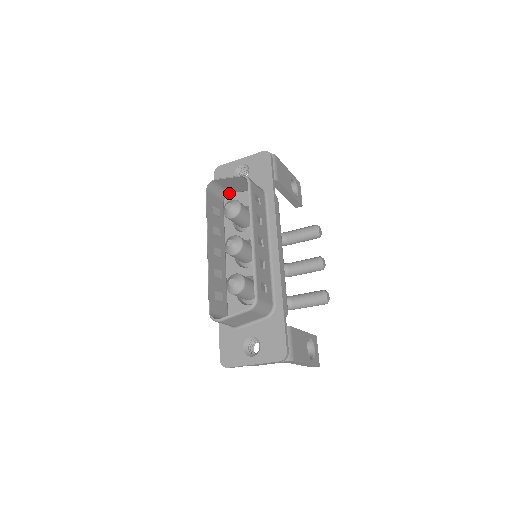
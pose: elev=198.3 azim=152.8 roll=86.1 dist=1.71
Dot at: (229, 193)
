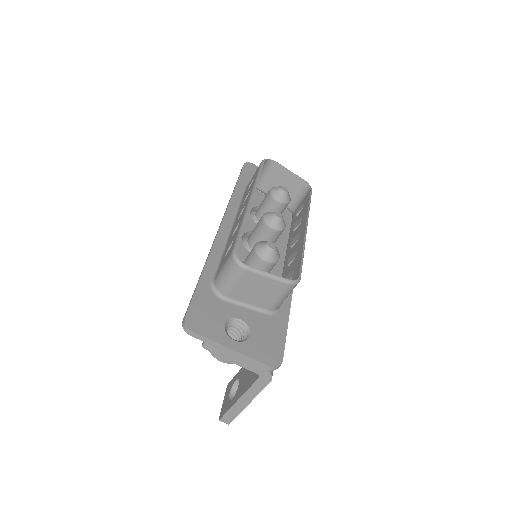
Dot at: (258, 187)
